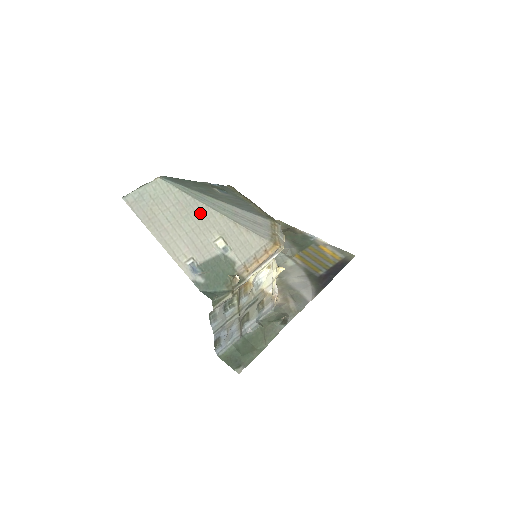
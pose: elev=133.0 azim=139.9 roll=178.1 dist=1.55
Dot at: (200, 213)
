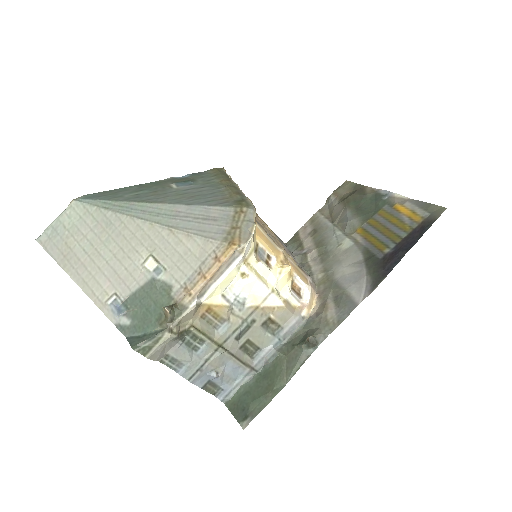
Dot at: (124, 230)
